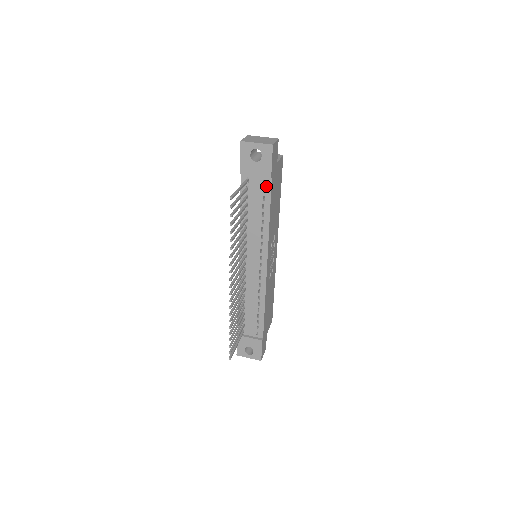
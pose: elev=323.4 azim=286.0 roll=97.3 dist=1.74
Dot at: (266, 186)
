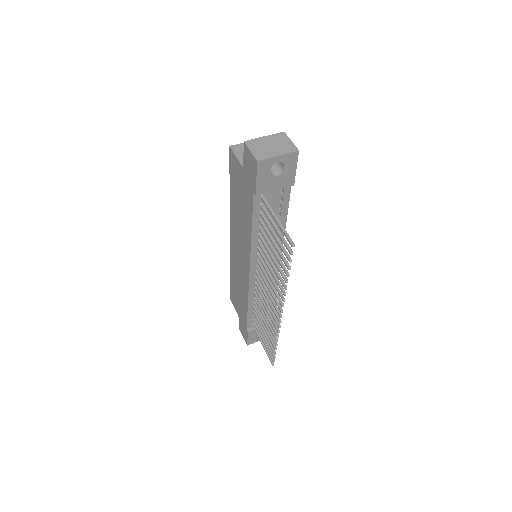
Dot at: (284, 194)
